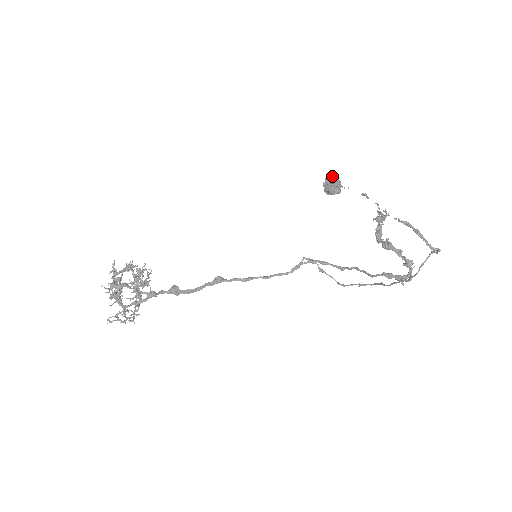
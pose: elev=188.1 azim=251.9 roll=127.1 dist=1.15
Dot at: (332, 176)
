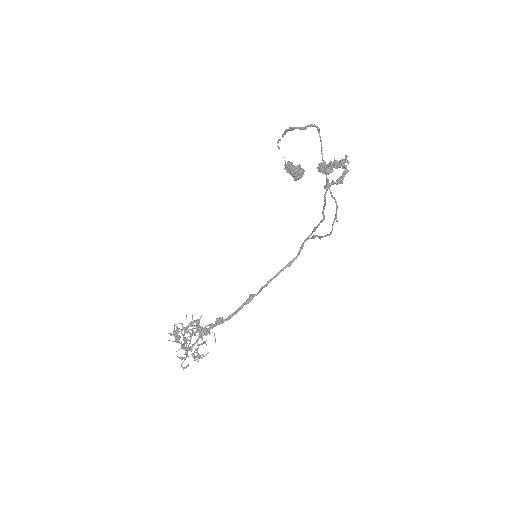
Dot at: occluded
